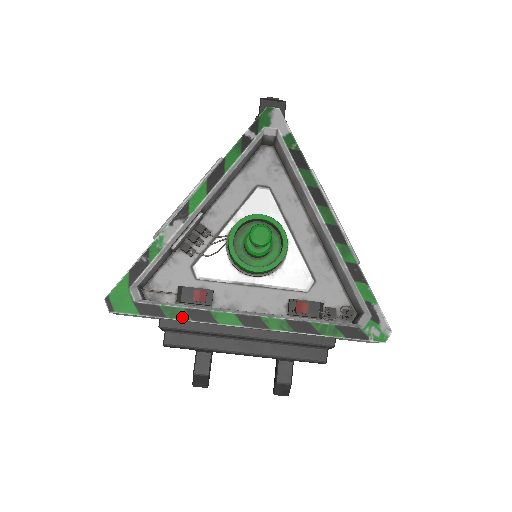
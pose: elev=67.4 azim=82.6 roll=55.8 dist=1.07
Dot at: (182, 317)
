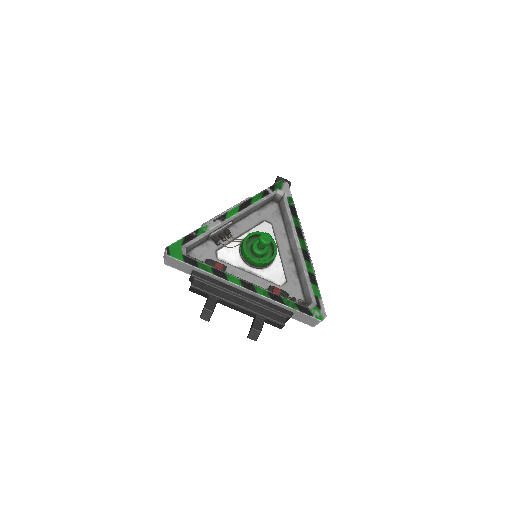
Dot at: (208, 271)
